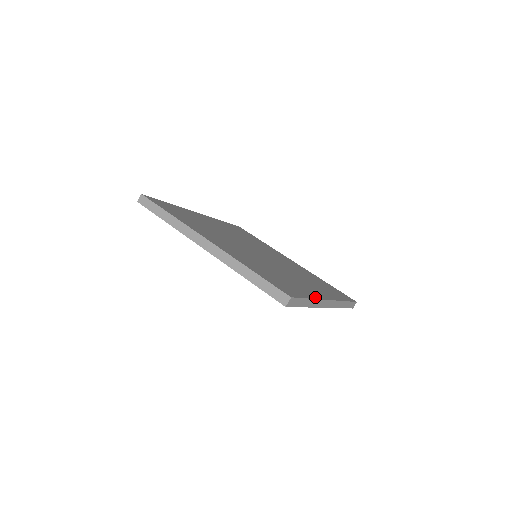
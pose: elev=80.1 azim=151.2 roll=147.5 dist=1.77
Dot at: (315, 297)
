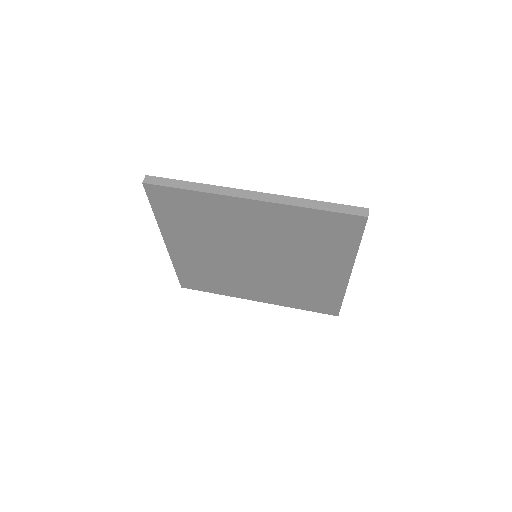
Dot at: (214, 188)
